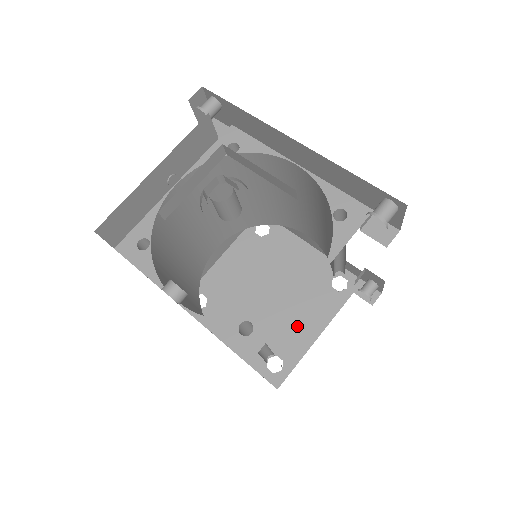
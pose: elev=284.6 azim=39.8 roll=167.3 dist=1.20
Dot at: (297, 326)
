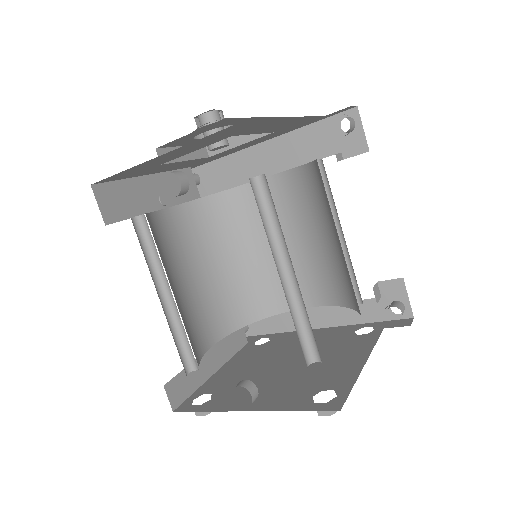
Dot at: (335, 365)
